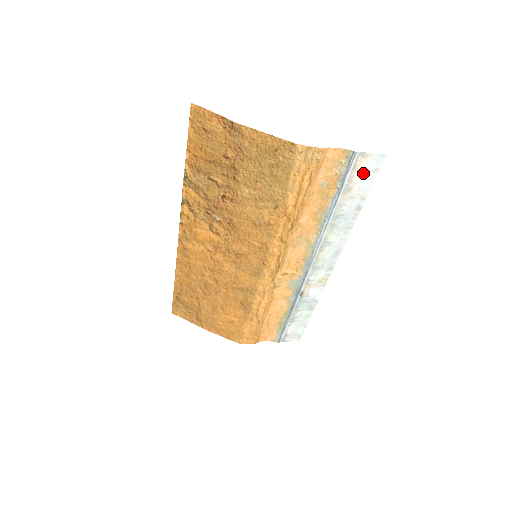
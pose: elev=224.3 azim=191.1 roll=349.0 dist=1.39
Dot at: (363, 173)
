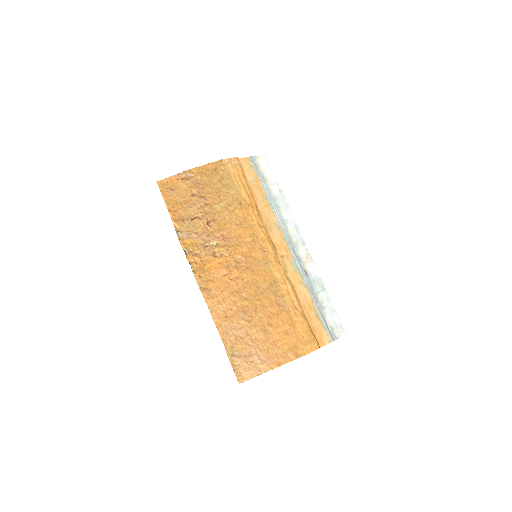
Dot at: (265, 168)
